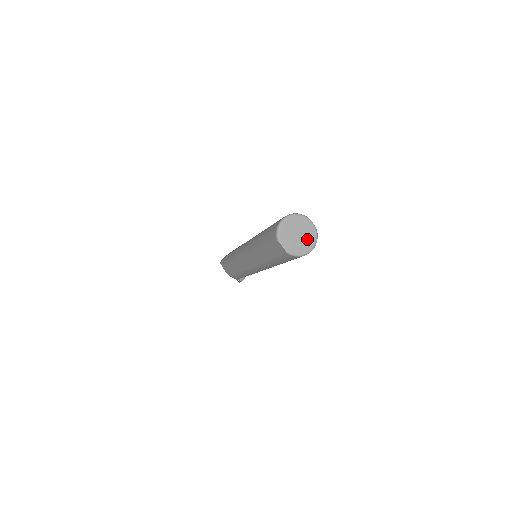
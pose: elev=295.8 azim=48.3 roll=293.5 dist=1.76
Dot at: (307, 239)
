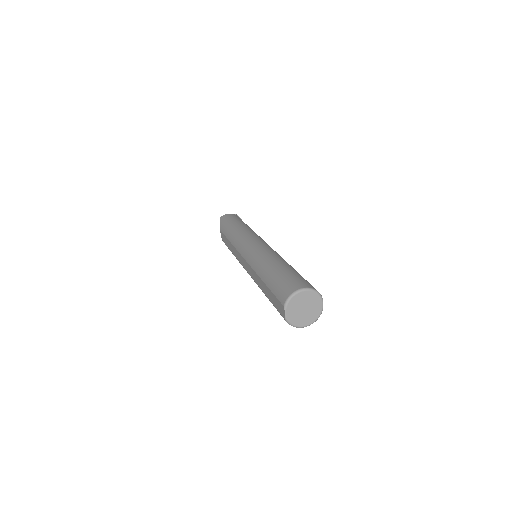
Dot at: (309, 316)
